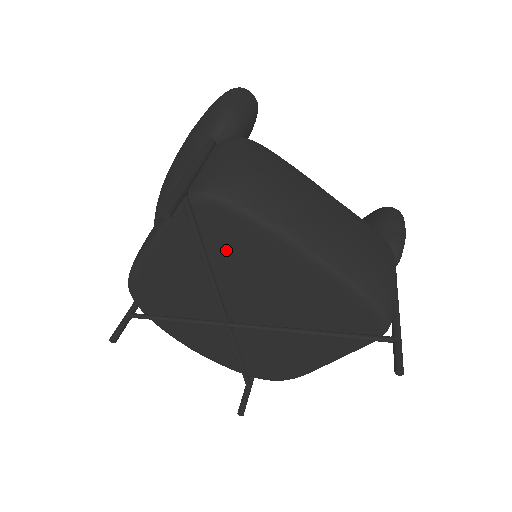
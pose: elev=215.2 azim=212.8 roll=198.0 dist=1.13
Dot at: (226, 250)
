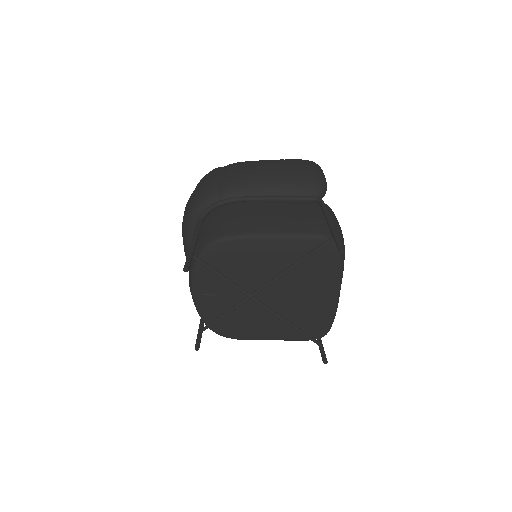
Dot at: (310, 267)
